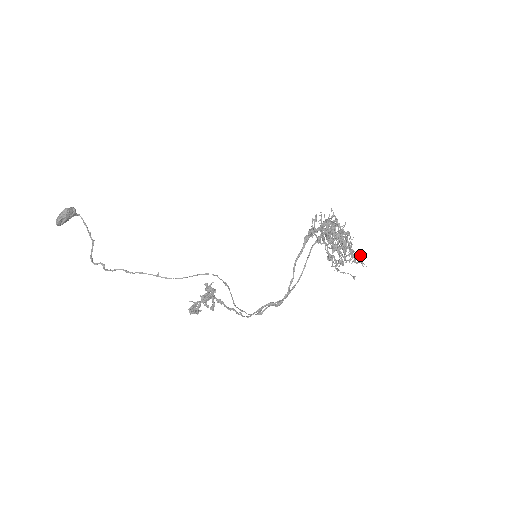
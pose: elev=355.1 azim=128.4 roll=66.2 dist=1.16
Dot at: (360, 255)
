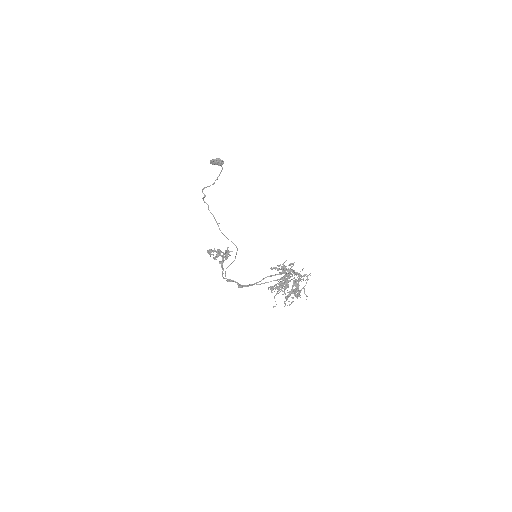
Dot at: (285, 297)
